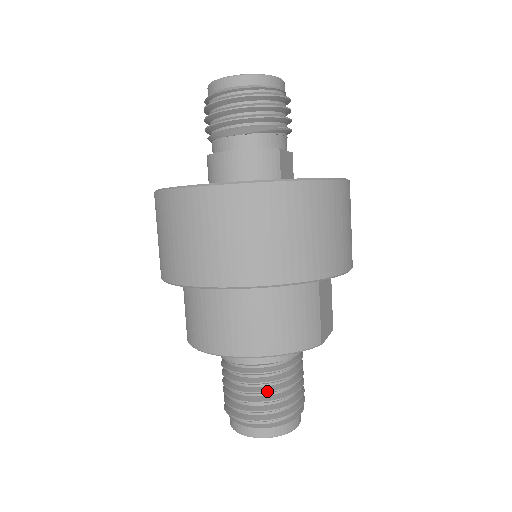
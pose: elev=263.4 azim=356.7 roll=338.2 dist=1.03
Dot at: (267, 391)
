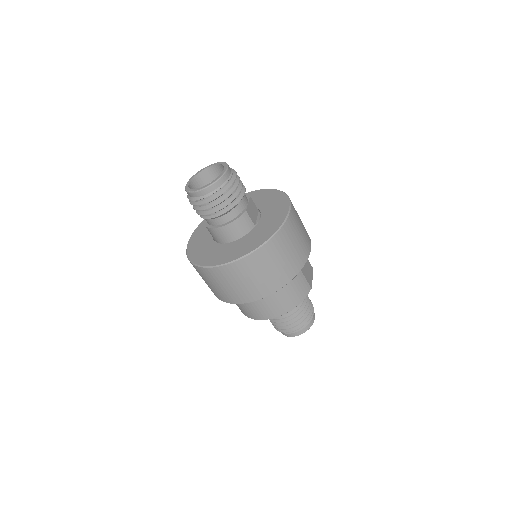
Dot at: (294, 318)
